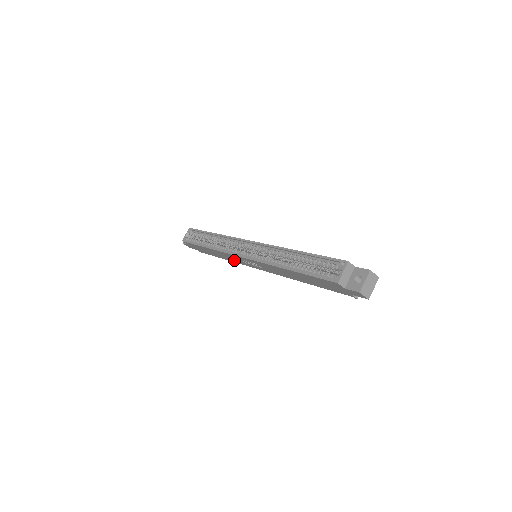
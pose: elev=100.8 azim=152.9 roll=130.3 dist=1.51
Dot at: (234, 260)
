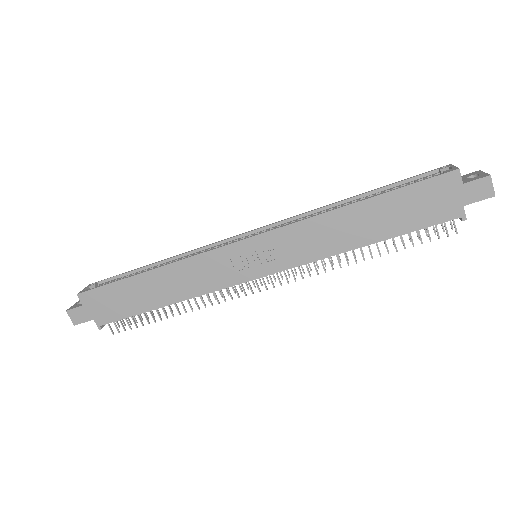
Dot at: (203, 283)
